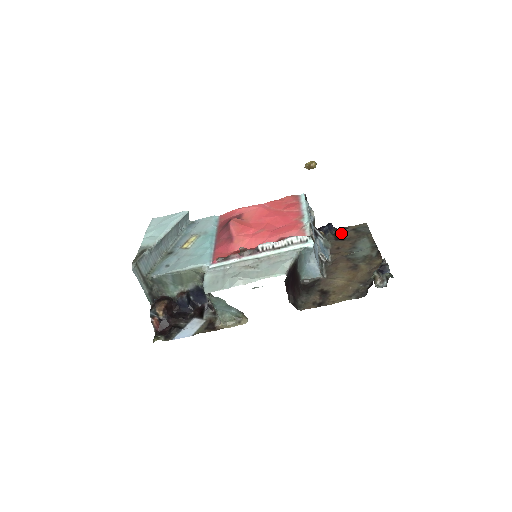
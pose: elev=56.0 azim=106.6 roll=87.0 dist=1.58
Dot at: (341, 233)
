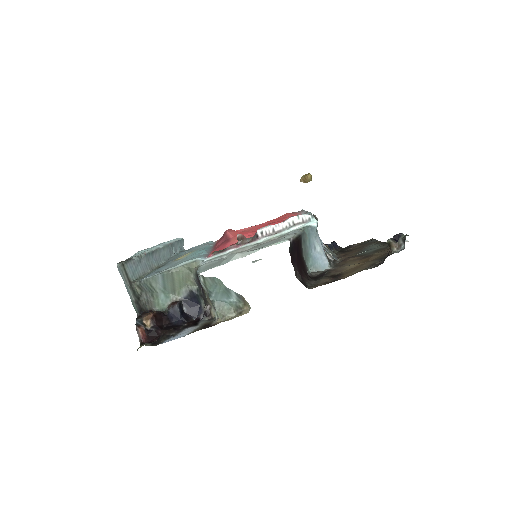
Dot at: (347, 249)
